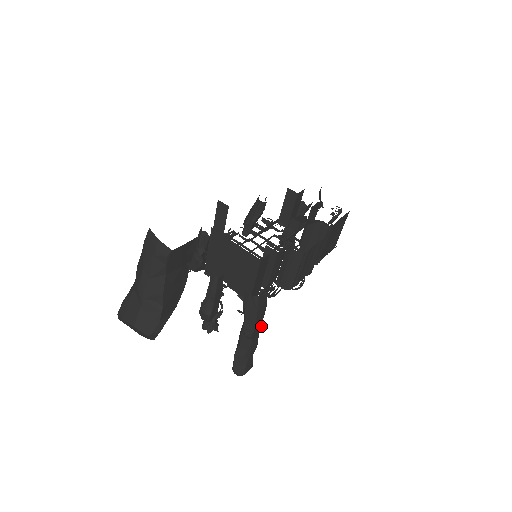
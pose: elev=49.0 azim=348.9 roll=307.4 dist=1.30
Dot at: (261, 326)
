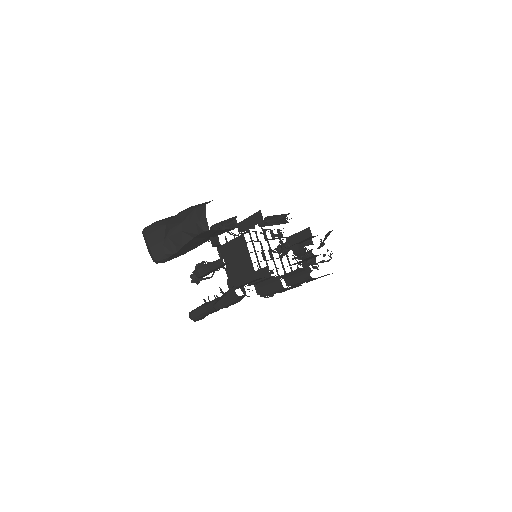
Dot at: (227, 307)
